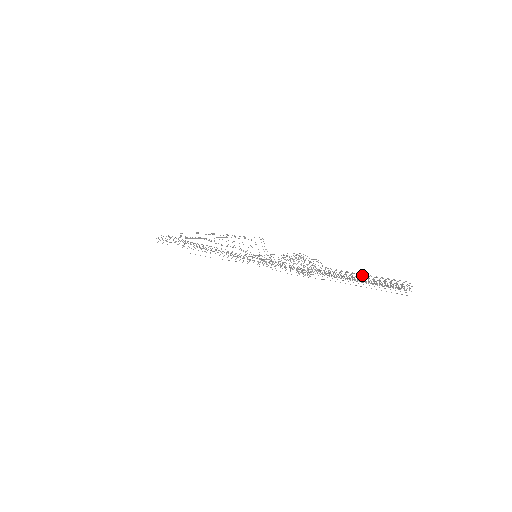
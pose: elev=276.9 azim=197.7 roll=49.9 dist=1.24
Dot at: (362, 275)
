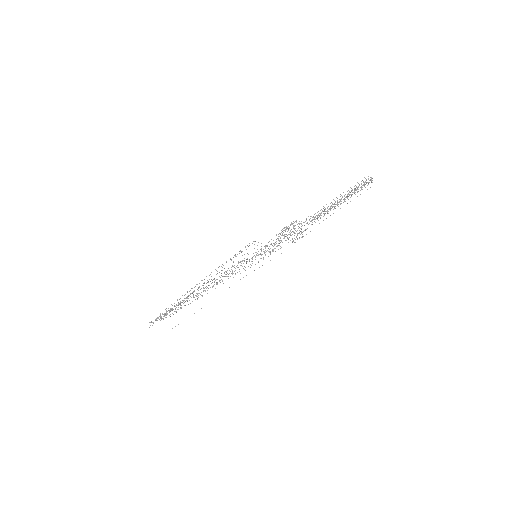
Dot at: occluded
